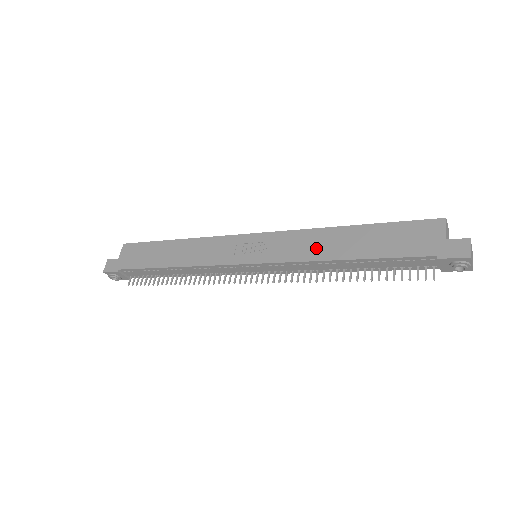
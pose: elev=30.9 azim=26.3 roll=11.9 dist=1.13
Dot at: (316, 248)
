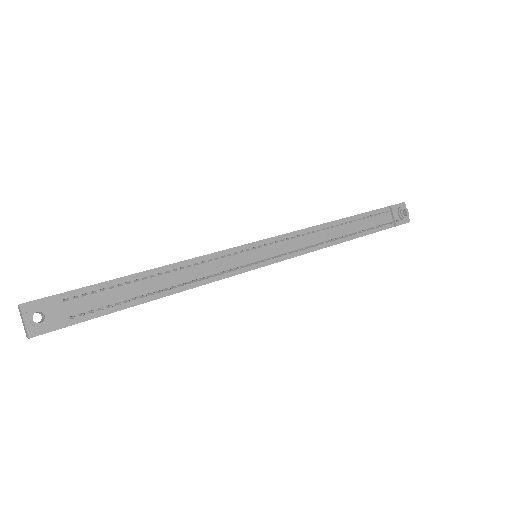
Dot at: occluded
